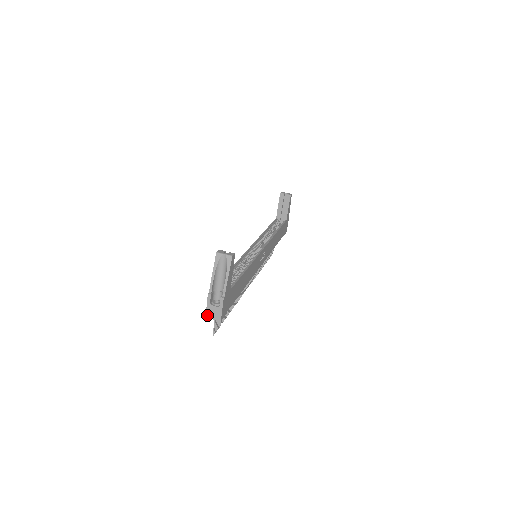
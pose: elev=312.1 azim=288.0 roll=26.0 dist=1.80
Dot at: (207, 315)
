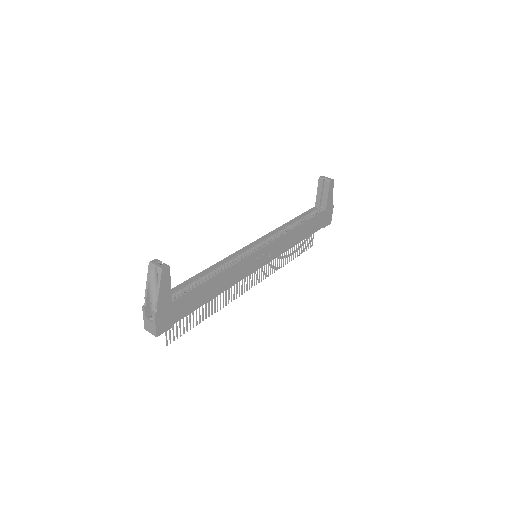
Dot at: (145, 327)
